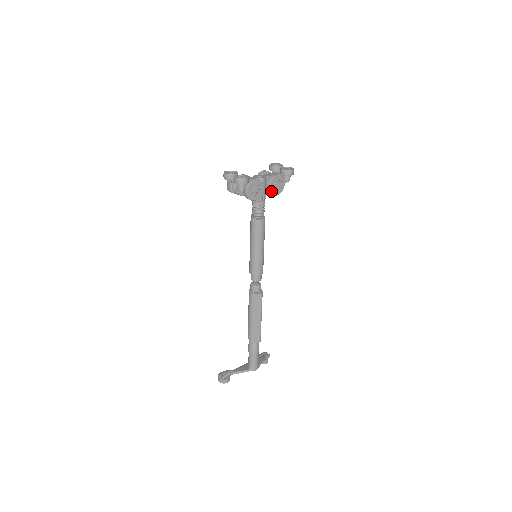
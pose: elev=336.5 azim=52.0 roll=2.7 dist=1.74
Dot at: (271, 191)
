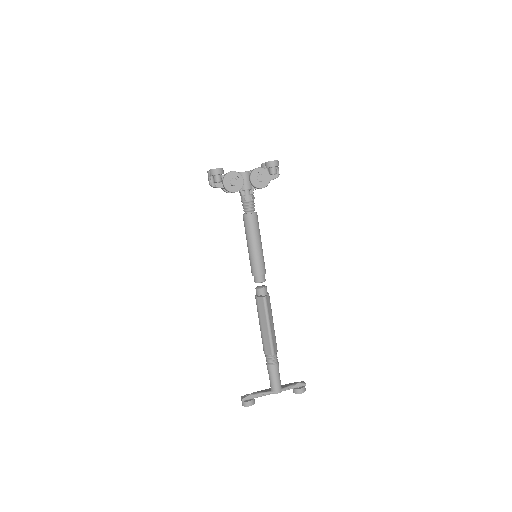
Dot at: (254, 183)
